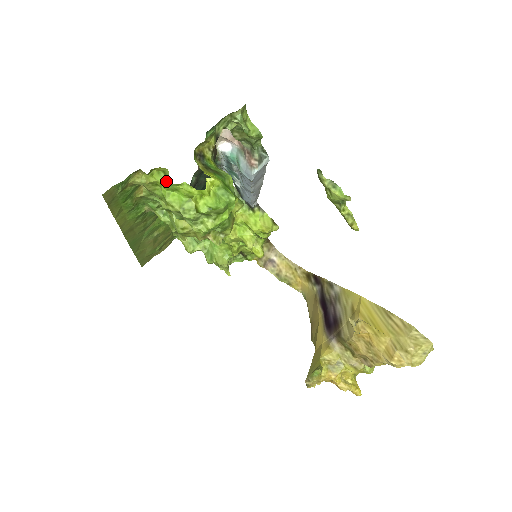
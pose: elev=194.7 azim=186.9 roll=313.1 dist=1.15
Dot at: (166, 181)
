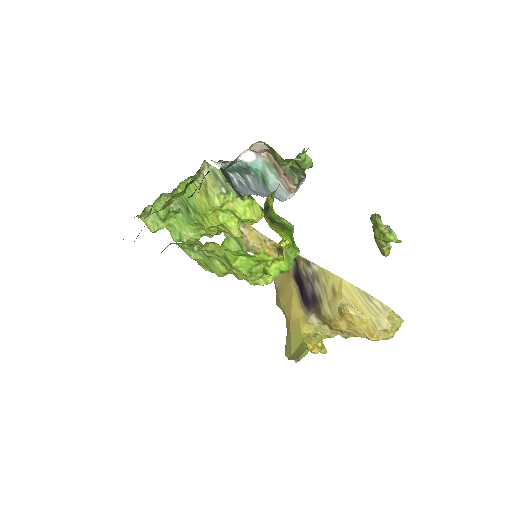
Dot at: (239, 250)
